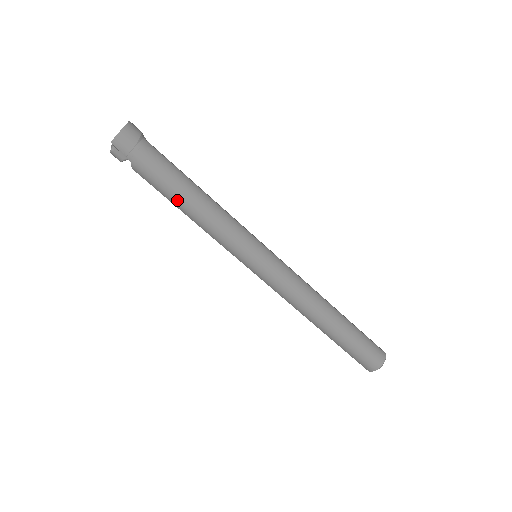
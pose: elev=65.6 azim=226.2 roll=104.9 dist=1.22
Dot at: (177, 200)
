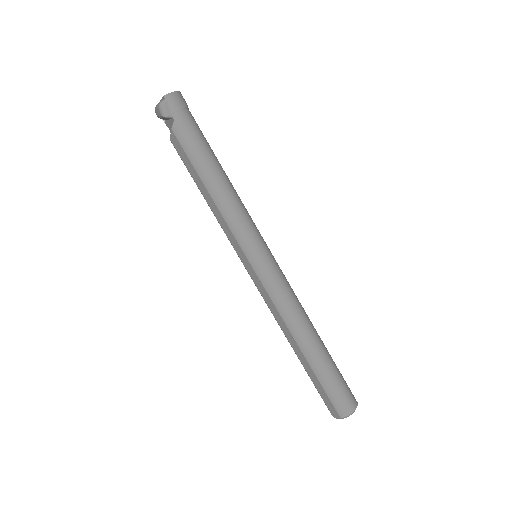
Dot at: (205, 169)
